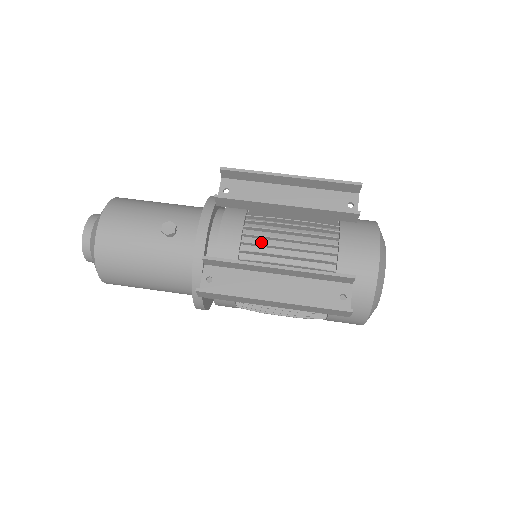
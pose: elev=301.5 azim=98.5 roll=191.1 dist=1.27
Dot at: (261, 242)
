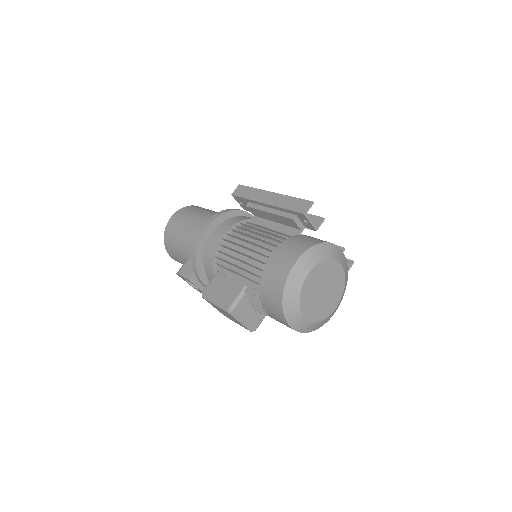
Dot at: occluded
